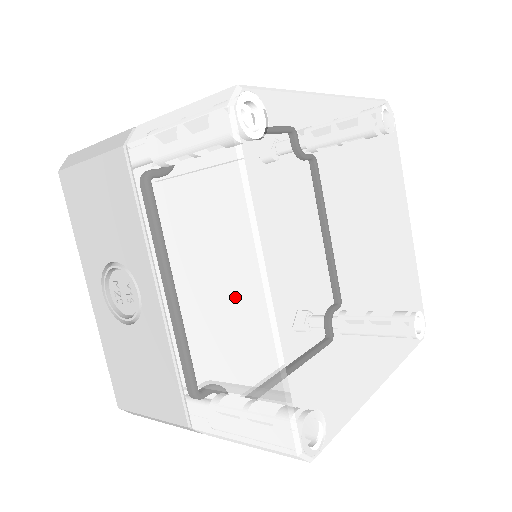
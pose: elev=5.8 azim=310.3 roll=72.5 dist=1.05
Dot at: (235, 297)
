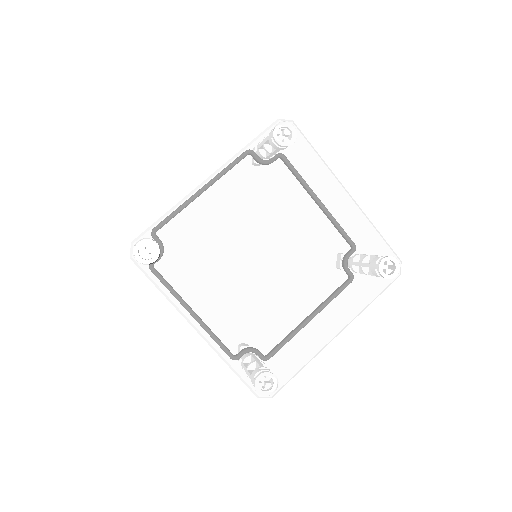
Dot at: occluded
